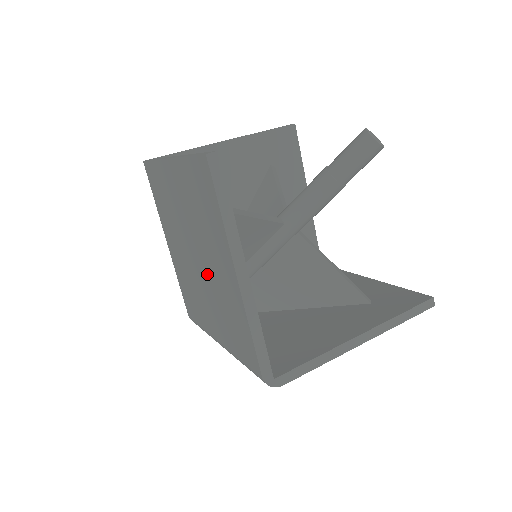
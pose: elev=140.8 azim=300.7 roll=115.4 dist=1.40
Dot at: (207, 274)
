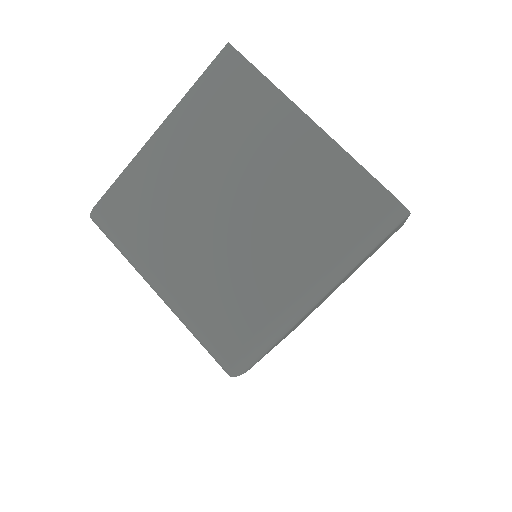
Dot at: (259, 195)
